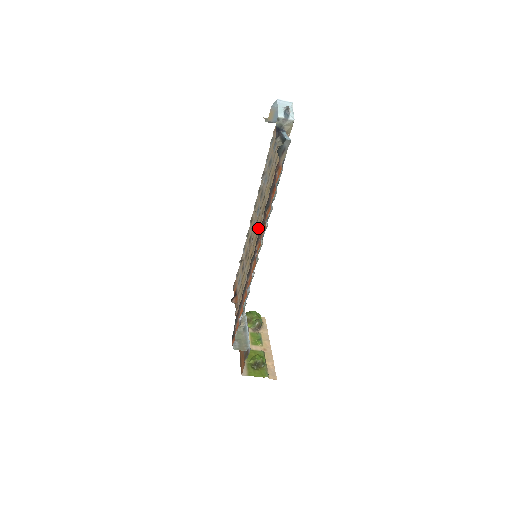
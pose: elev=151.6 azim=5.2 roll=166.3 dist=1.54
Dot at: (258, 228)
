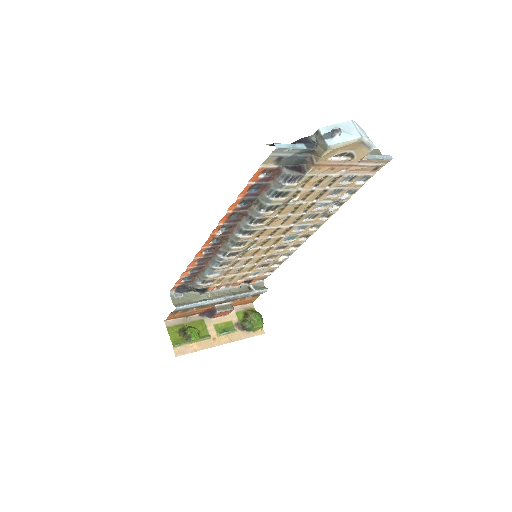
Dot at: (271, 233)
